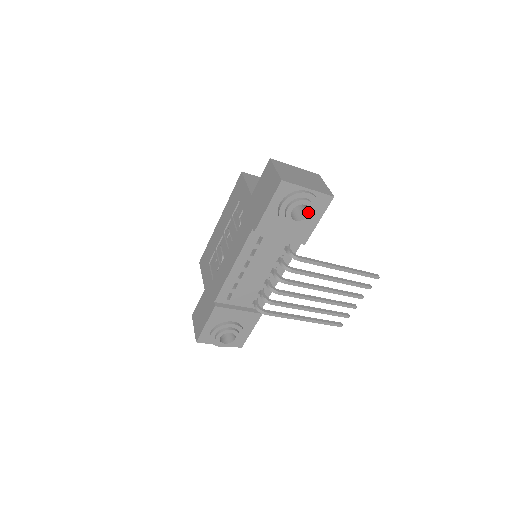
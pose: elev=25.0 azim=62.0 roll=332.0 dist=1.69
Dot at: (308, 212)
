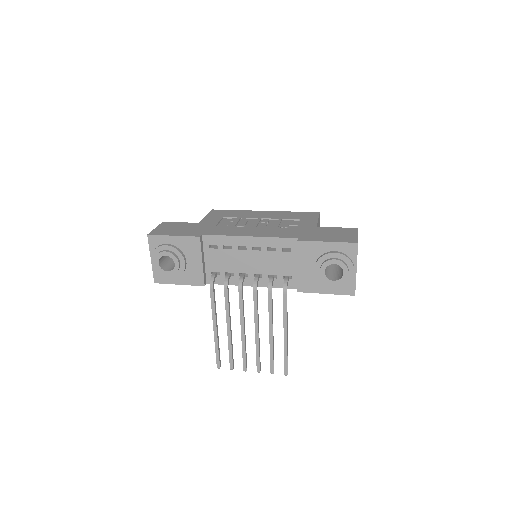
Dot at: (336, 279)
